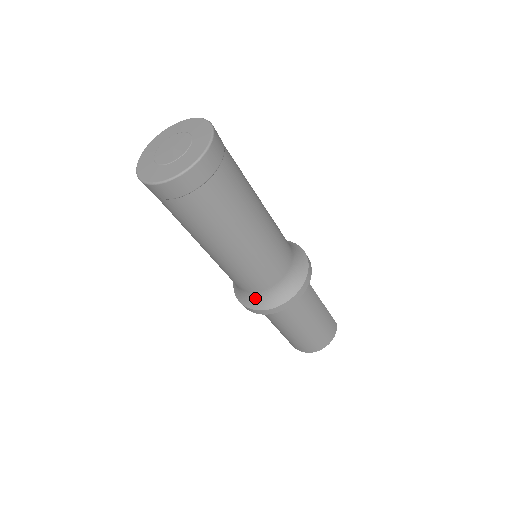
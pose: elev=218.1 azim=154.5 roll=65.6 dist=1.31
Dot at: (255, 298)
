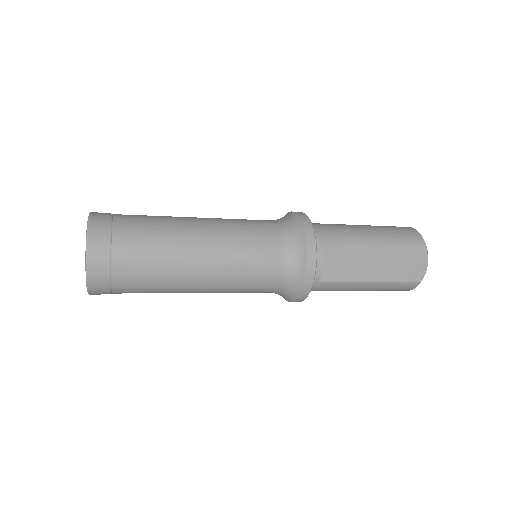
Dot at: occluded
